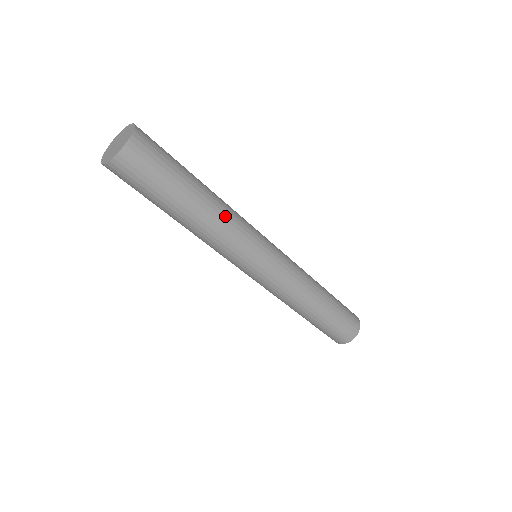
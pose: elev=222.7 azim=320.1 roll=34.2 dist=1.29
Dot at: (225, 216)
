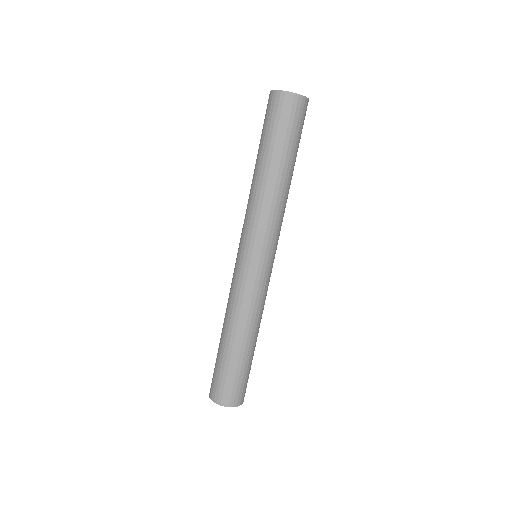
Dot at: occluded
